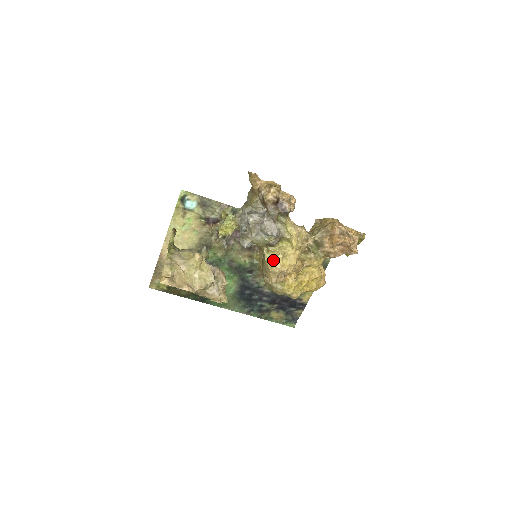
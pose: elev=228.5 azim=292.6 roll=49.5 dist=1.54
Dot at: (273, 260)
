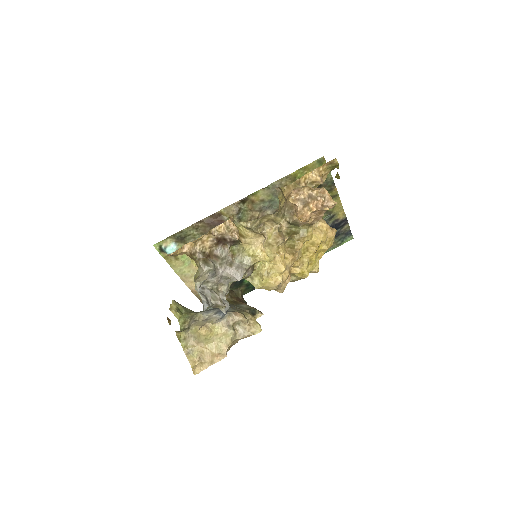
Dot at: (263, 284)
